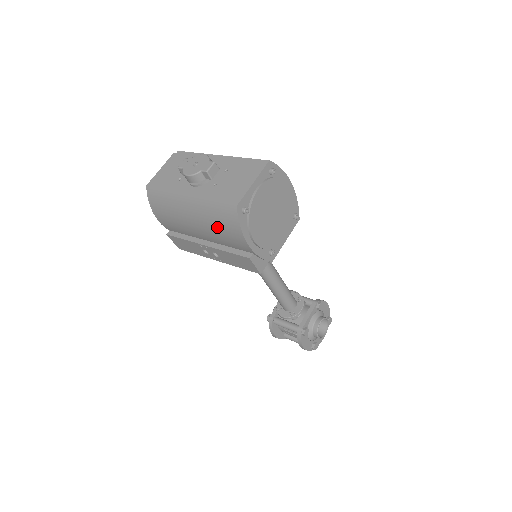
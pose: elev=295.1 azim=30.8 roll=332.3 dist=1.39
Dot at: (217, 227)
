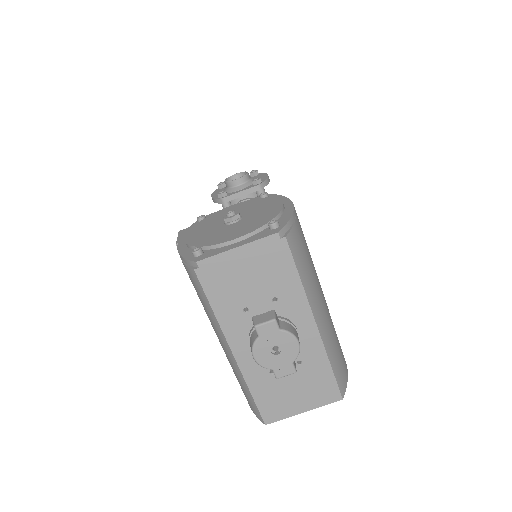
Dot at: occluded
